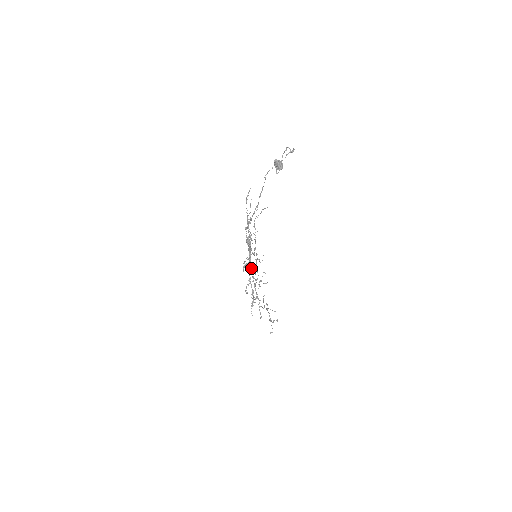
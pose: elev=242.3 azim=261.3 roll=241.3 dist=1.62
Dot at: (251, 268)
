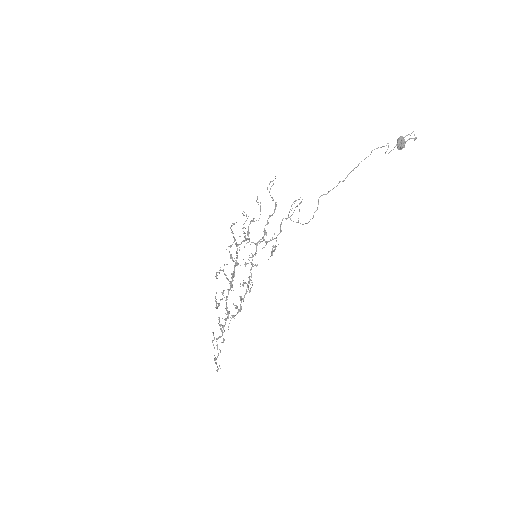
Dot at: (234, 272)
